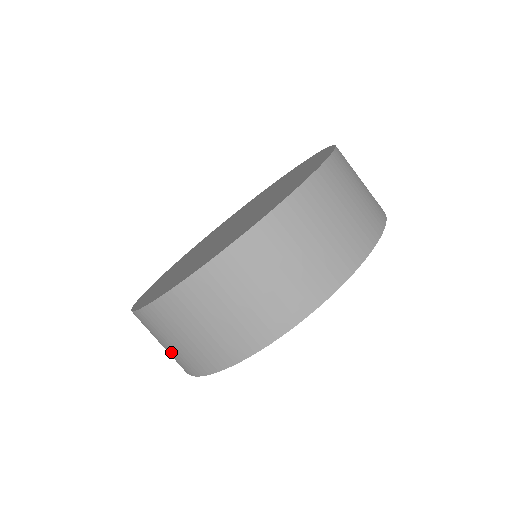
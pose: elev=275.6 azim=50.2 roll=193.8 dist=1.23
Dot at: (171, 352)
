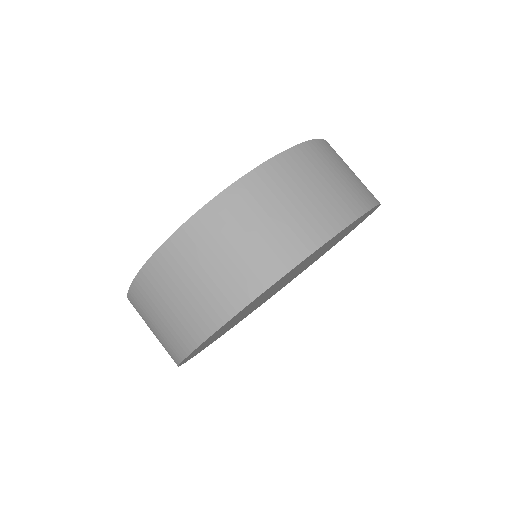
Dot at: occluded
